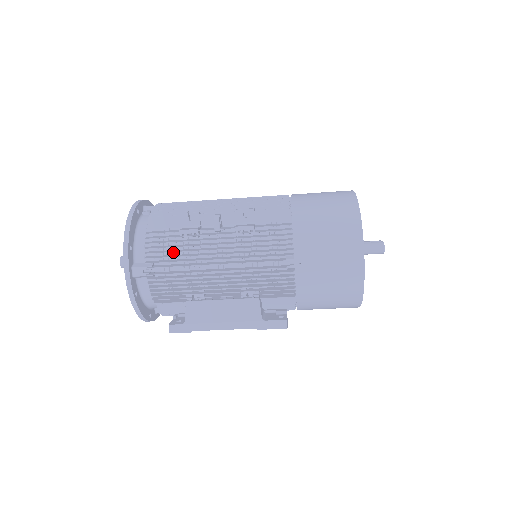
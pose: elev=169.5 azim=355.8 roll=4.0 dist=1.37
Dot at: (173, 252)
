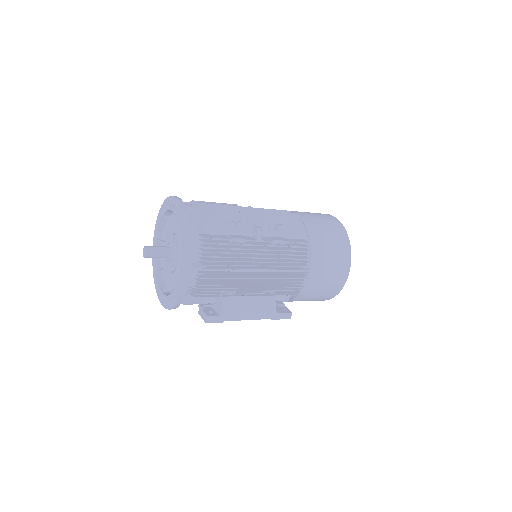
Dot at: occluded
